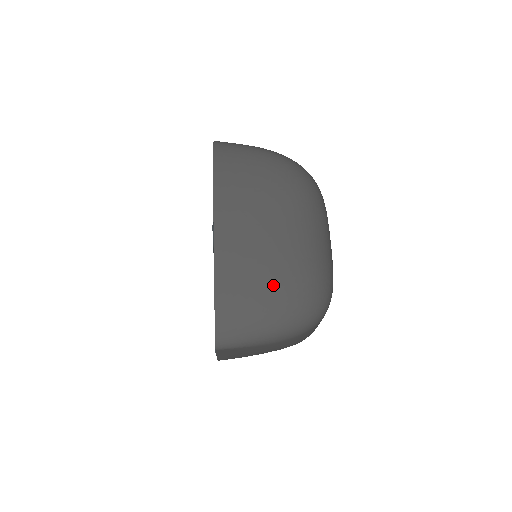
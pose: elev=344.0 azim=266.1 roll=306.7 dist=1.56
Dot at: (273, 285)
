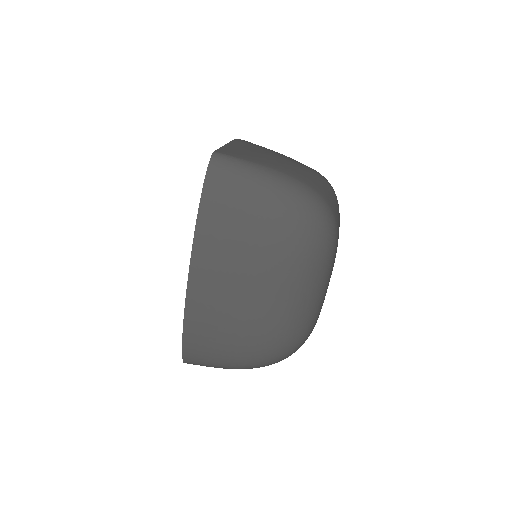
Dot at: (237, 347)
